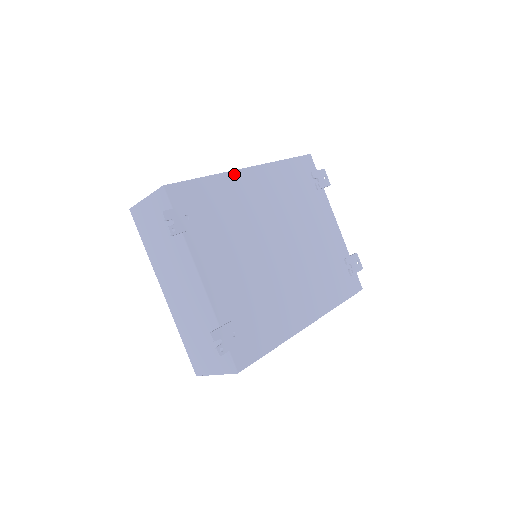
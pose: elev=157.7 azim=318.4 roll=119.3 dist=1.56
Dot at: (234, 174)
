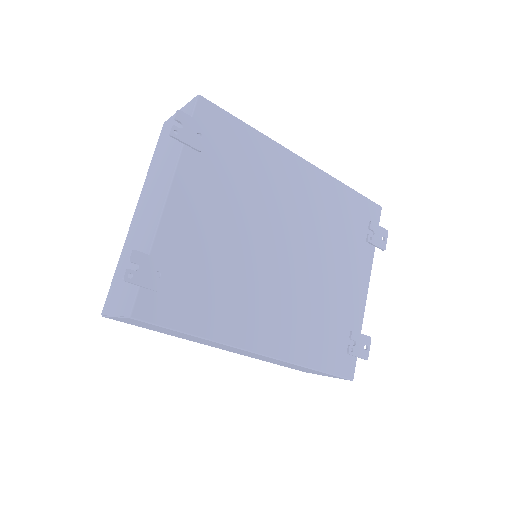
Dot at: (282, 150)
